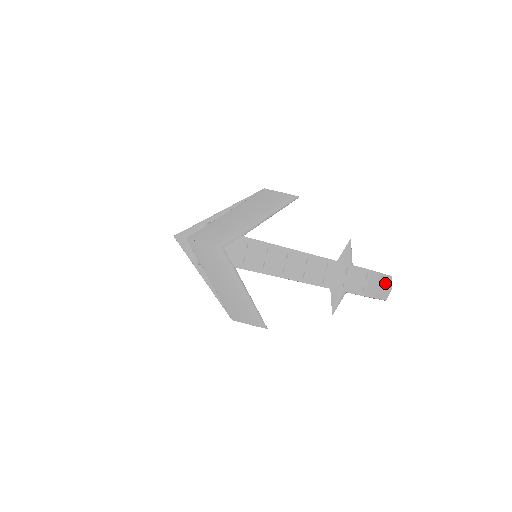
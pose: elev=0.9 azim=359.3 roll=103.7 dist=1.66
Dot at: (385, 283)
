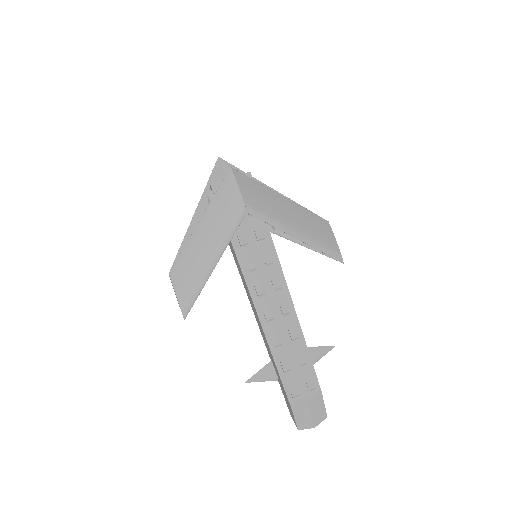
Dot at: (316, 415)
